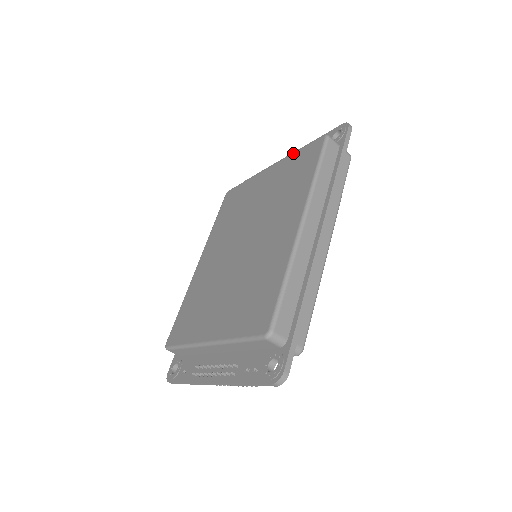
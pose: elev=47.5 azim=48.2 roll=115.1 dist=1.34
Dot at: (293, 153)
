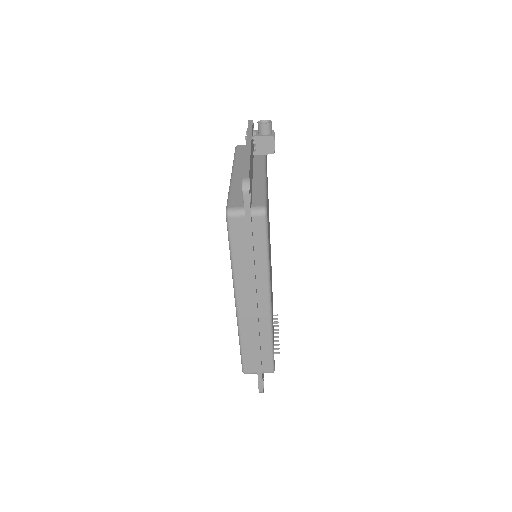
Dot at: occluded
